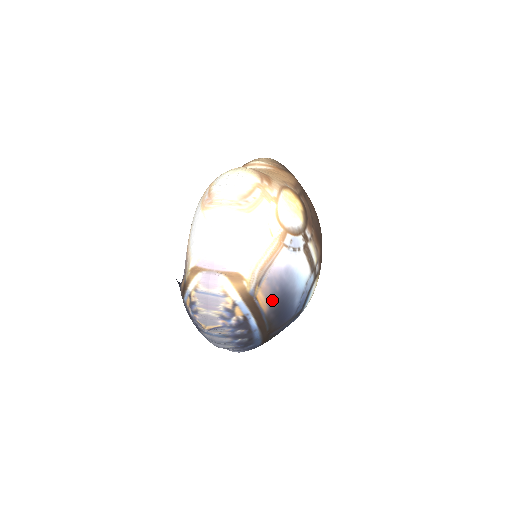
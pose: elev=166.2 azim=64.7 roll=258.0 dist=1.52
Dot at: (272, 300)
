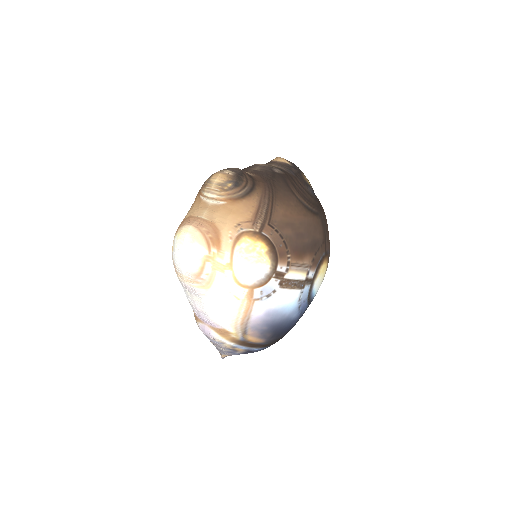
Dot at: (264, 335)
